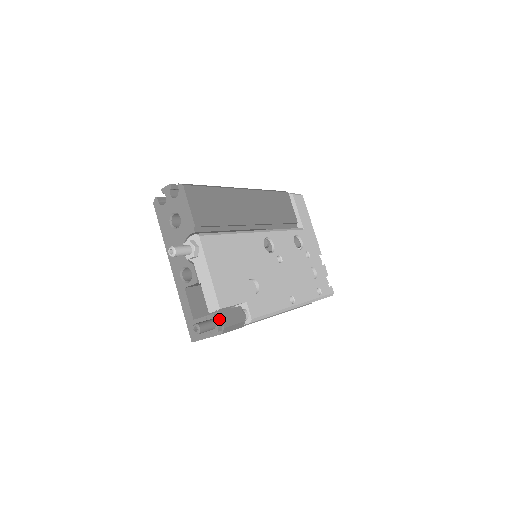
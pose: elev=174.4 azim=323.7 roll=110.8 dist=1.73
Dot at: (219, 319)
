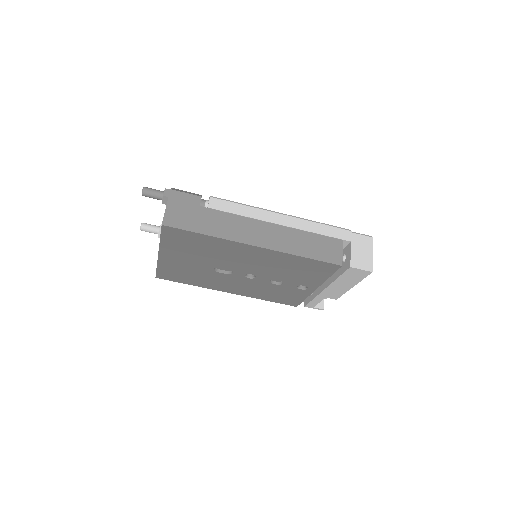
Dot at: occluded
